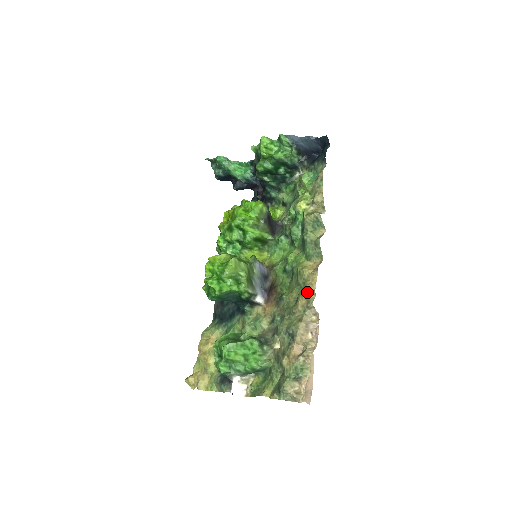
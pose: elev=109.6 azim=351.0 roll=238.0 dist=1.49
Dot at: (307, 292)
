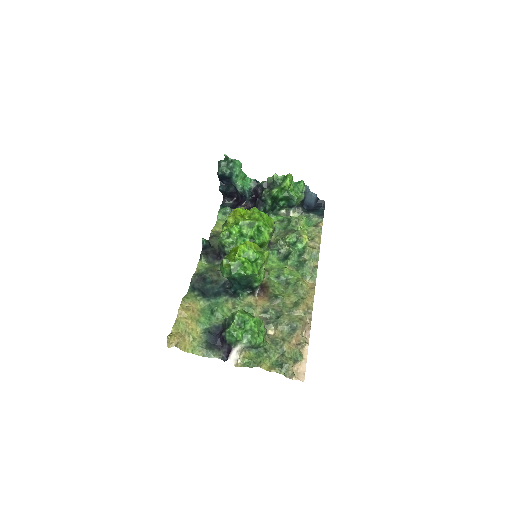
Dot at: (308, 301)
